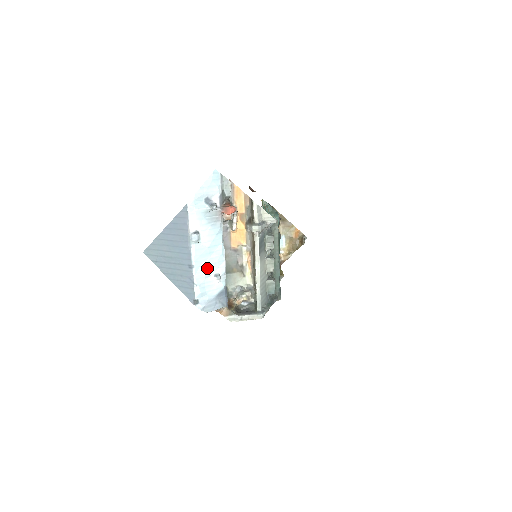
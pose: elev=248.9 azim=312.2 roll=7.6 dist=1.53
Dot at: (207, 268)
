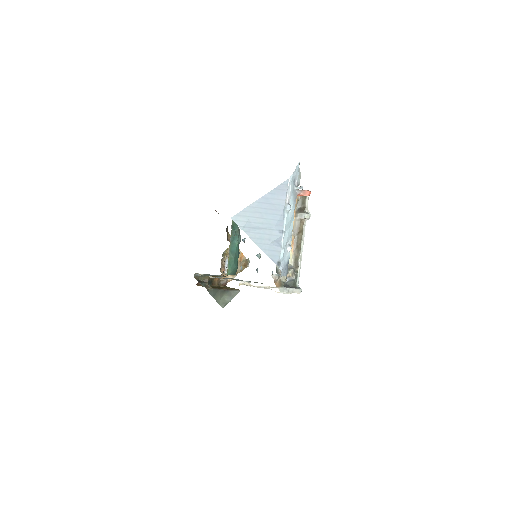
Dot at: (287, 237)
